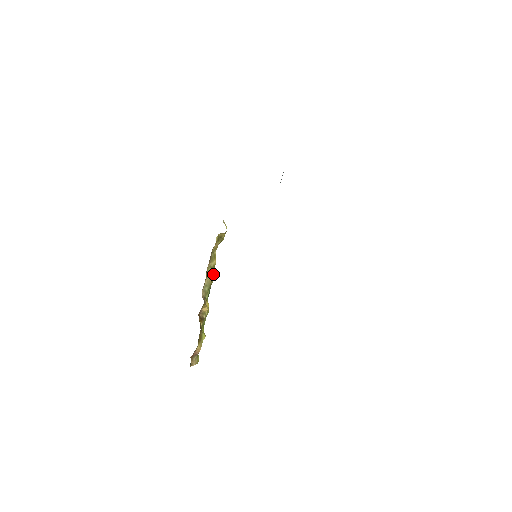
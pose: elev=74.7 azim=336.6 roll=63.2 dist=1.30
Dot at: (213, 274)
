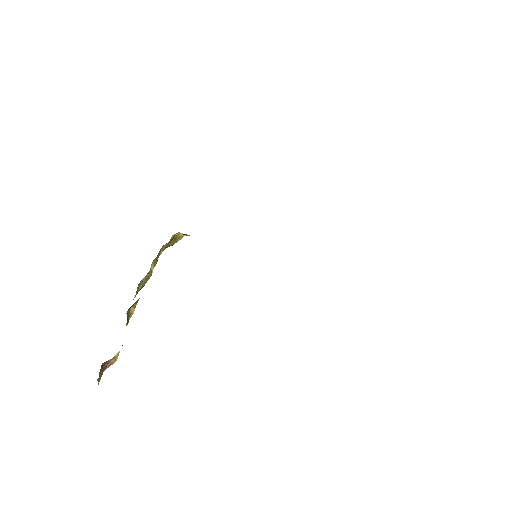
Dot at: (151, 275)
